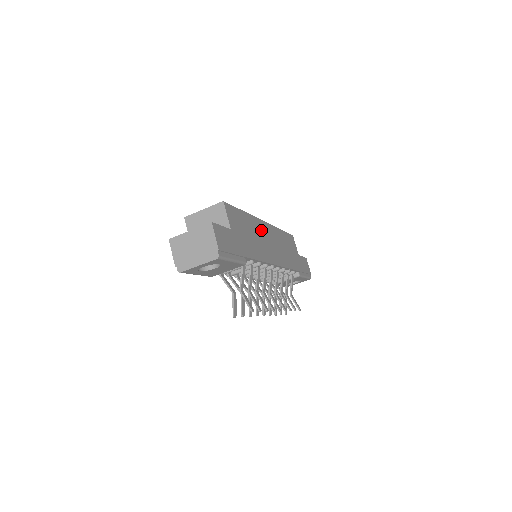
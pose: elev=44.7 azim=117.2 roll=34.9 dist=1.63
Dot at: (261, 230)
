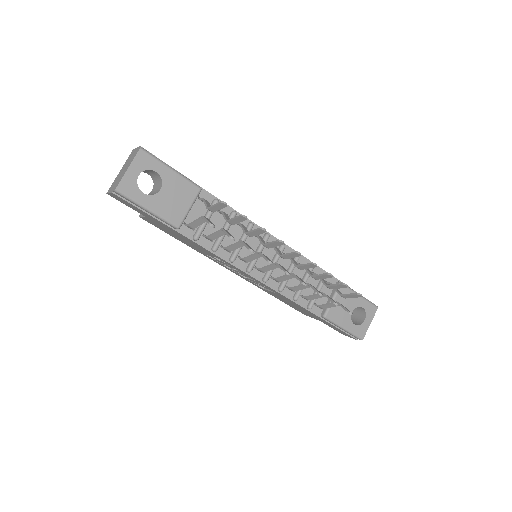
Dot at: occluded
